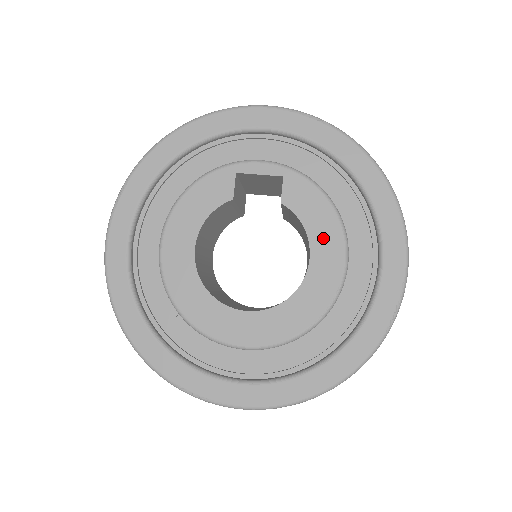
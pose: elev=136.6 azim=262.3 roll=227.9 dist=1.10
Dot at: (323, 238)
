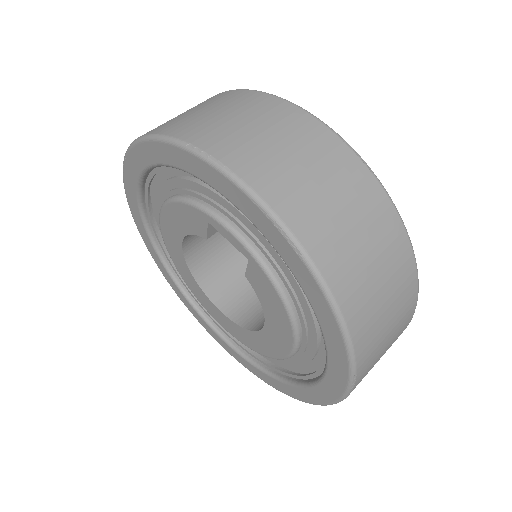
Dot at: (276, 326)
